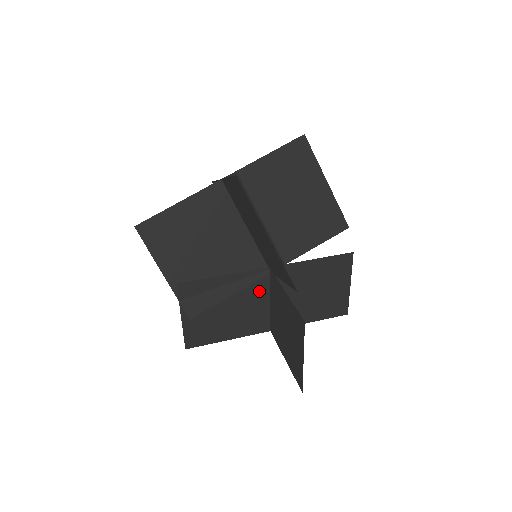
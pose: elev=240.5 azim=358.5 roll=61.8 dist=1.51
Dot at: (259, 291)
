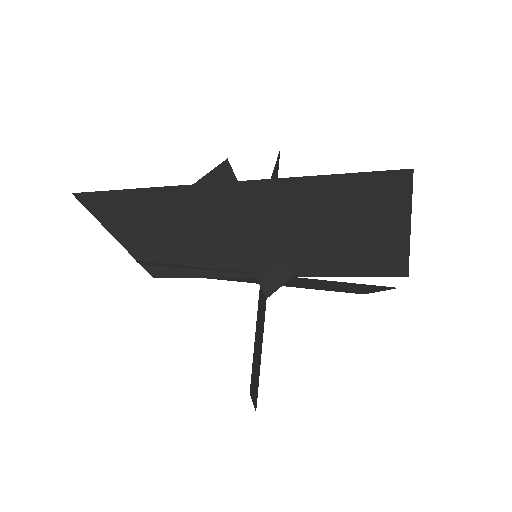
Dot at: occluded
